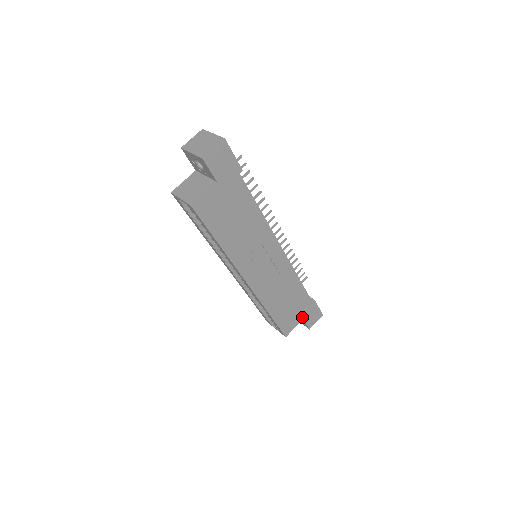
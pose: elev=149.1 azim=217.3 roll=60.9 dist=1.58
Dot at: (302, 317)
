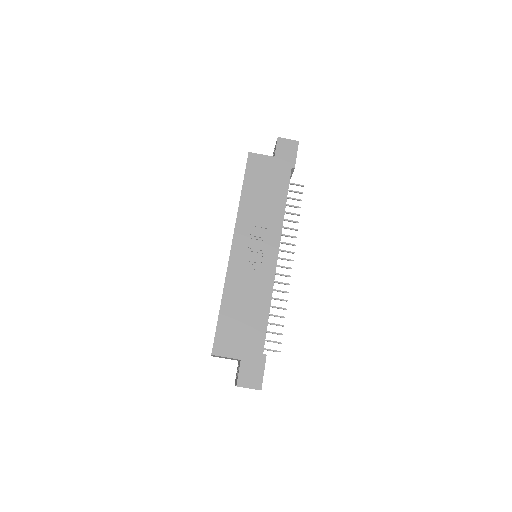
Dot at: (242, 356)
